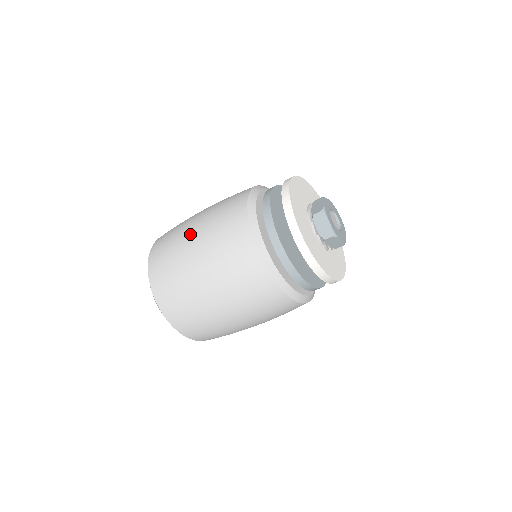
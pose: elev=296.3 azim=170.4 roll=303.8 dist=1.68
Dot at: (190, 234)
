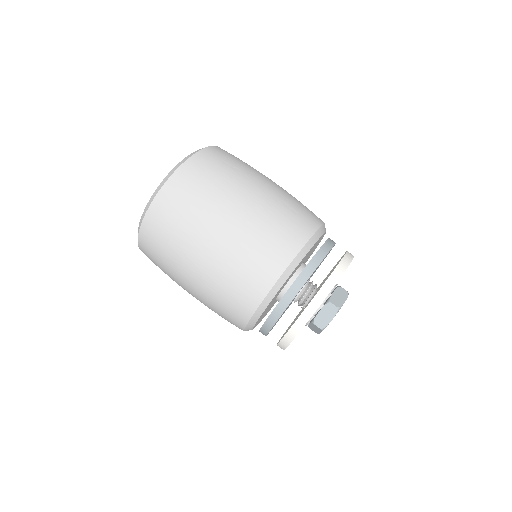
Dot at: (242, 199)
